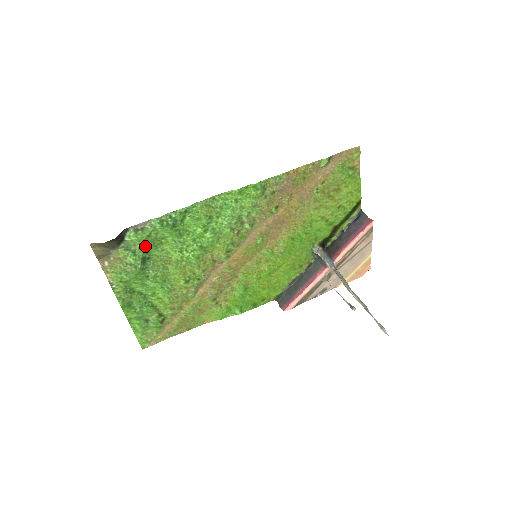
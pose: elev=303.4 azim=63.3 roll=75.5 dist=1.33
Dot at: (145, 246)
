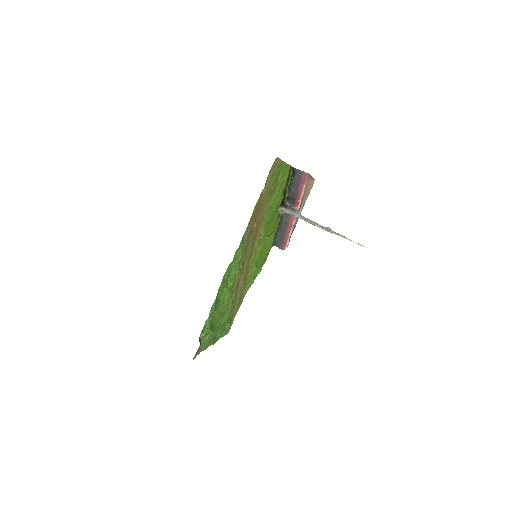
Dot at: (209, 327)
